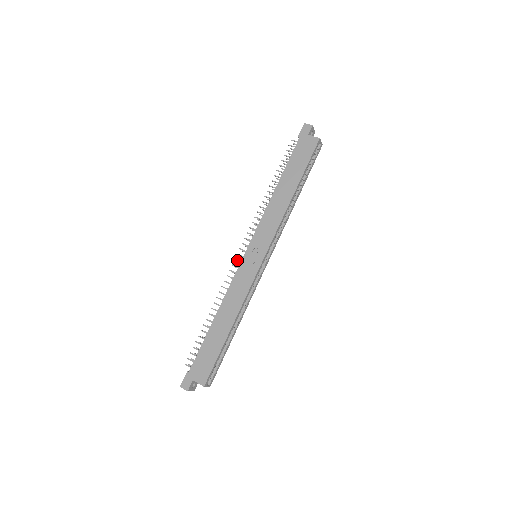
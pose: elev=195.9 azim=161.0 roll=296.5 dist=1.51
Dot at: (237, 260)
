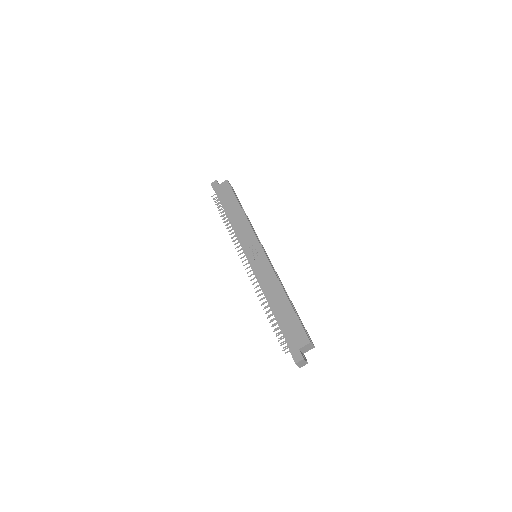
Dot at: (247, 268)
